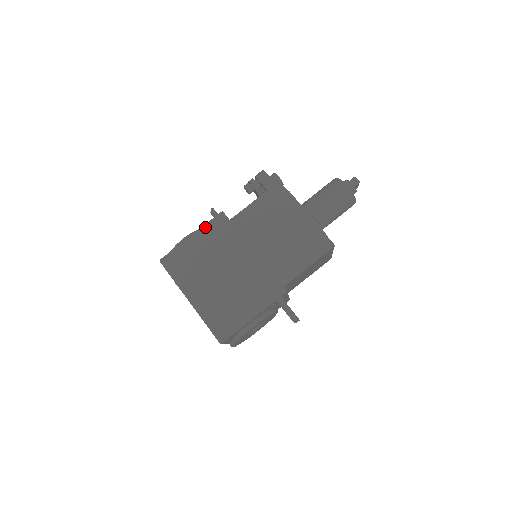
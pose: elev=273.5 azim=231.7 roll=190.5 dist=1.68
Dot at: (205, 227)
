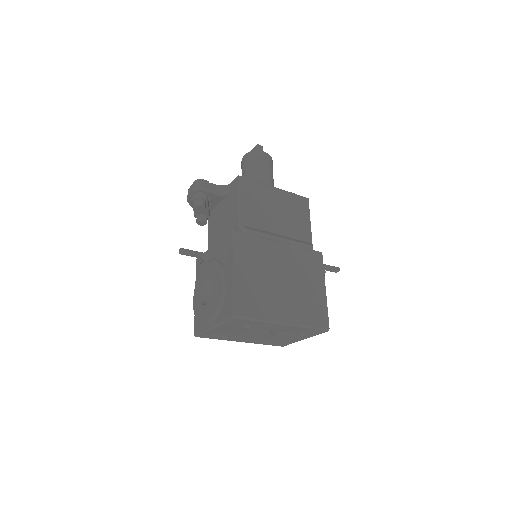
Dot at: (236, 254)
